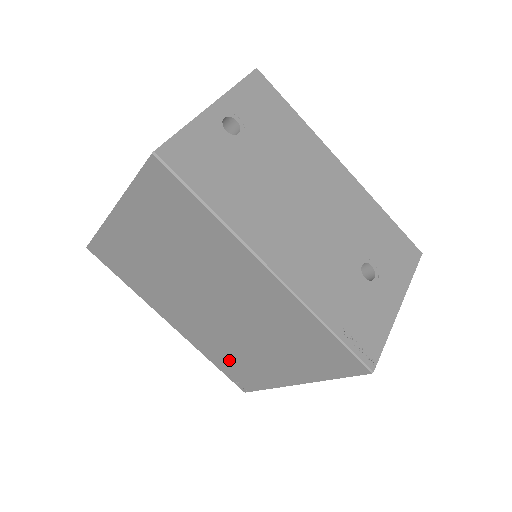
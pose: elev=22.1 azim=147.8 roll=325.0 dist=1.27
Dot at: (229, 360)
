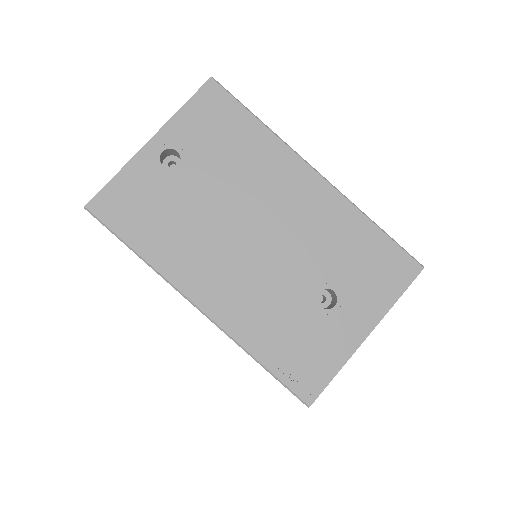
Dot at: occluded
